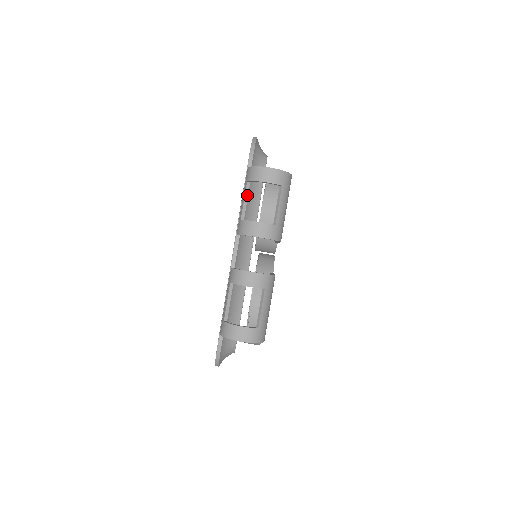
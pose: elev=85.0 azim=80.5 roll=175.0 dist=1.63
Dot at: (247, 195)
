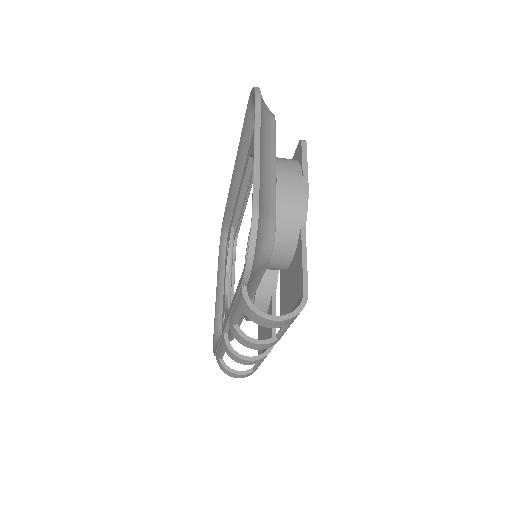
Dot at: (241, 312)
